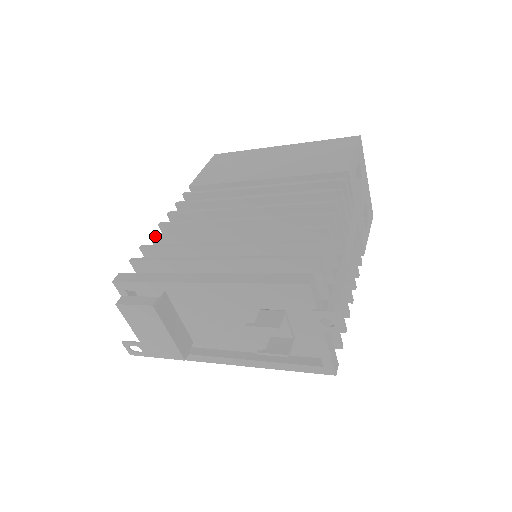
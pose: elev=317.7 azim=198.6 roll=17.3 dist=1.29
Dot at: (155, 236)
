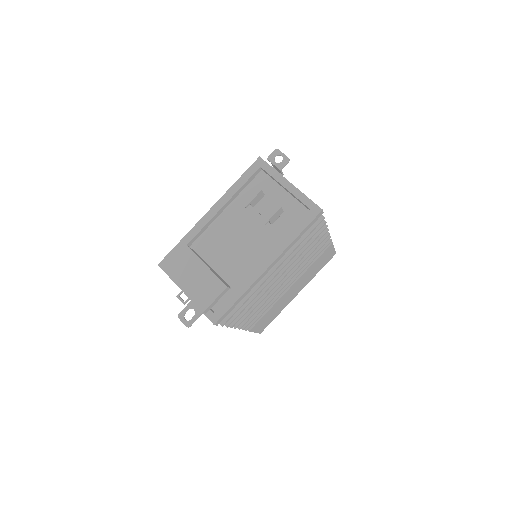
Dot at: occluded
